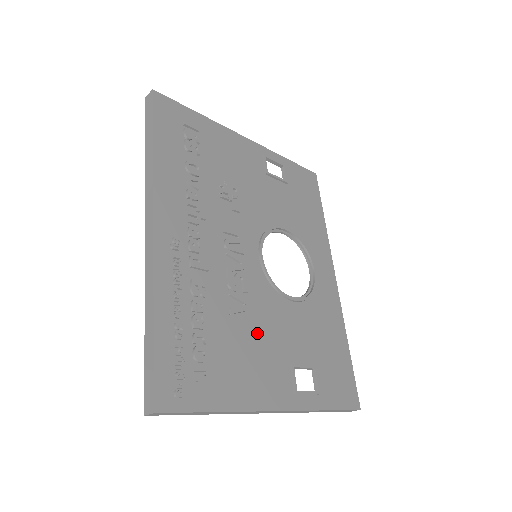
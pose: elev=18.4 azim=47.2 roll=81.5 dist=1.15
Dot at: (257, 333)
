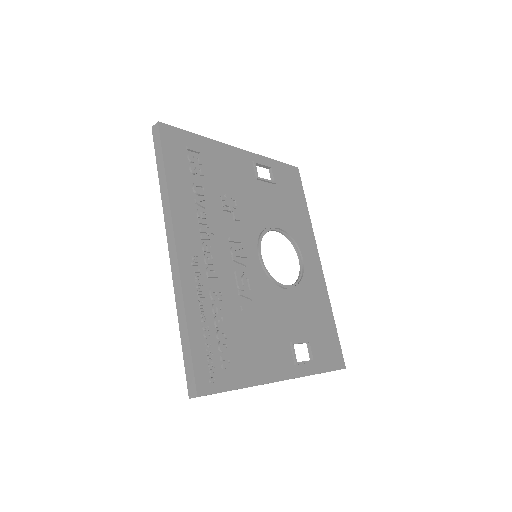
Dot at: (263, 322)
